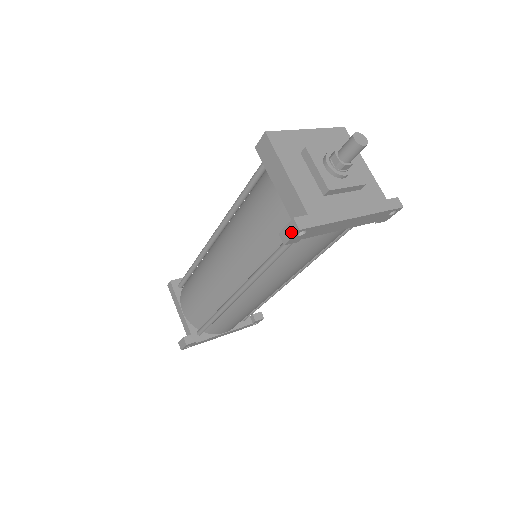
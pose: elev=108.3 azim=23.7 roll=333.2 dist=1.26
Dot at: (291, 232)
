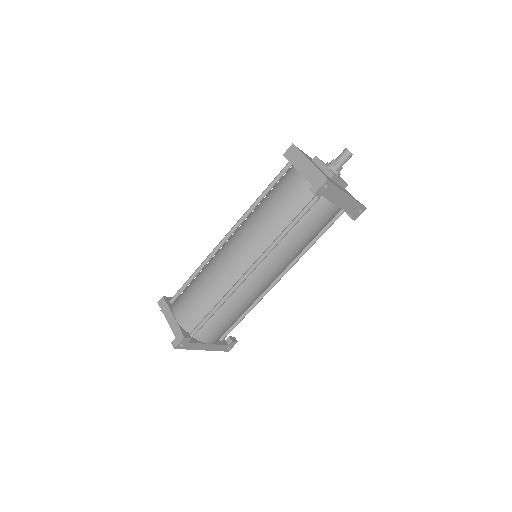
Dot at: (320, 183)
